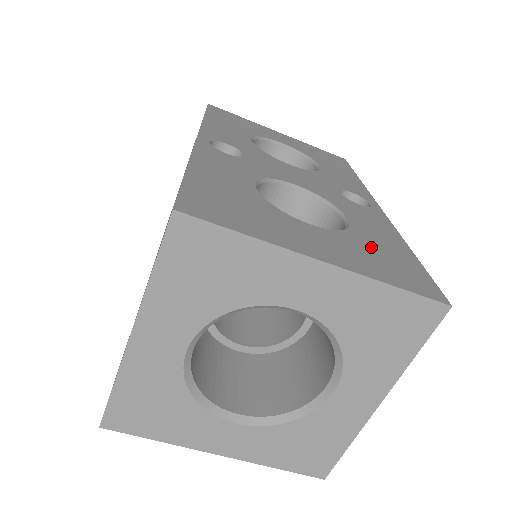
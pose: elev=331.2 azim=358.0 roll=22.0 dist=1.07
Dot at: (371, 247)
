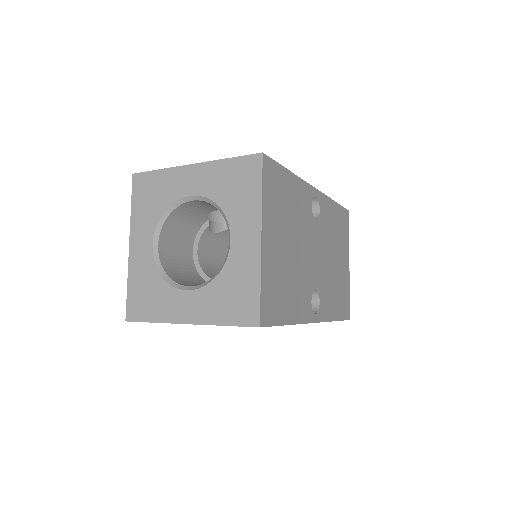
Dot at: occluded
